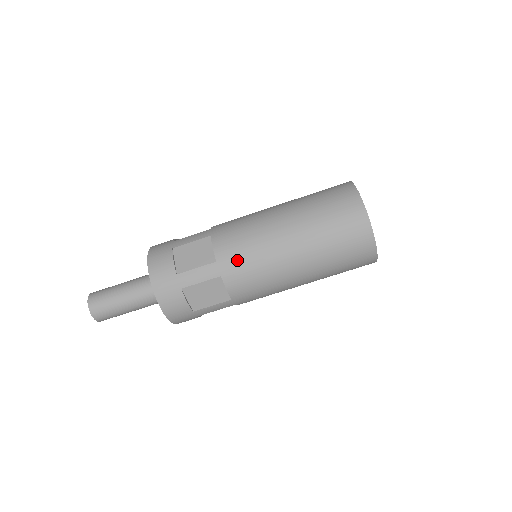
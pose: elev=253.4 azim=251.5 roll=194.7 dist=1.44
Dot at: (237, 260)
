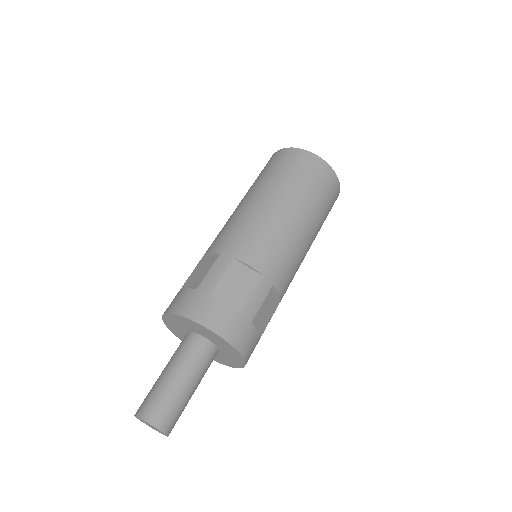
Dot at: (235, 239)
